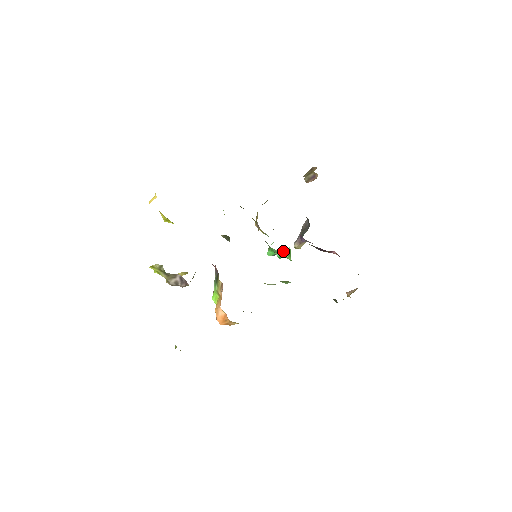
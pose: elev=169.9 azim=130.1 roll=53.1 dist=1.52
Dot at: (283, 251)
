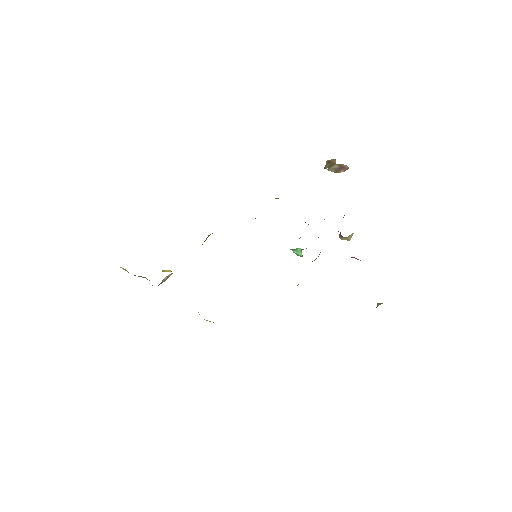
Dot at: (297, 250)
